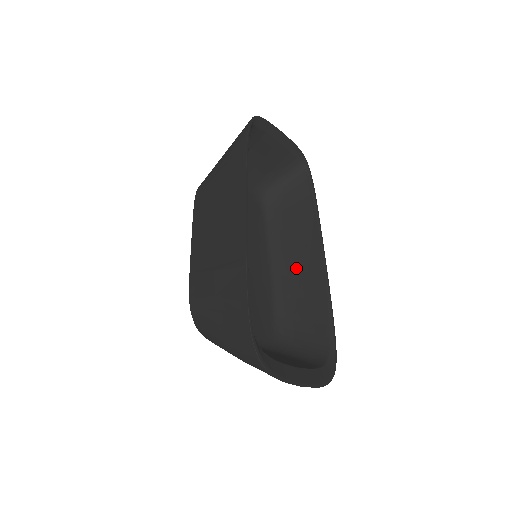
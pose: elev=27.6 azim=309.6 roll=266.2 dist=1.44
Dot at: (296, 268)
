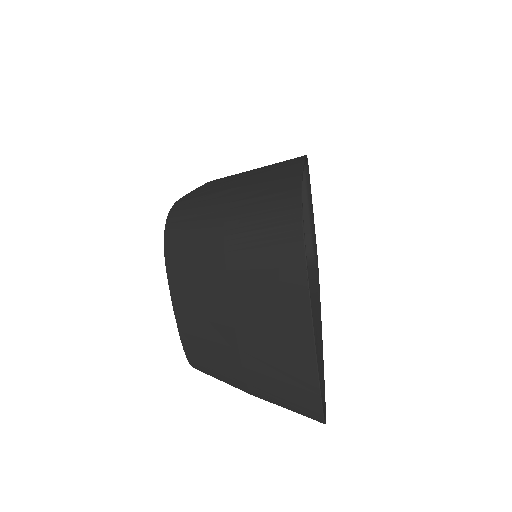
Dot at: occluded
